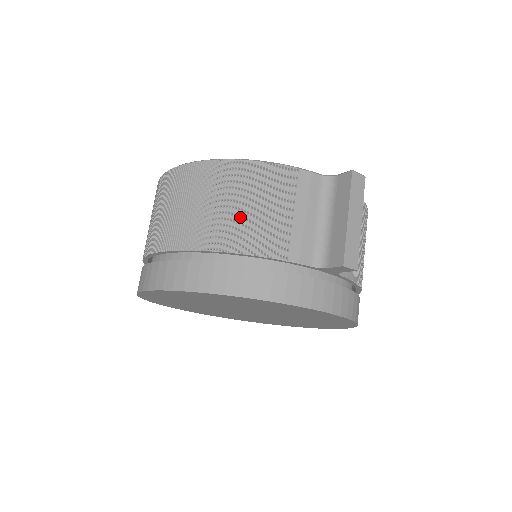
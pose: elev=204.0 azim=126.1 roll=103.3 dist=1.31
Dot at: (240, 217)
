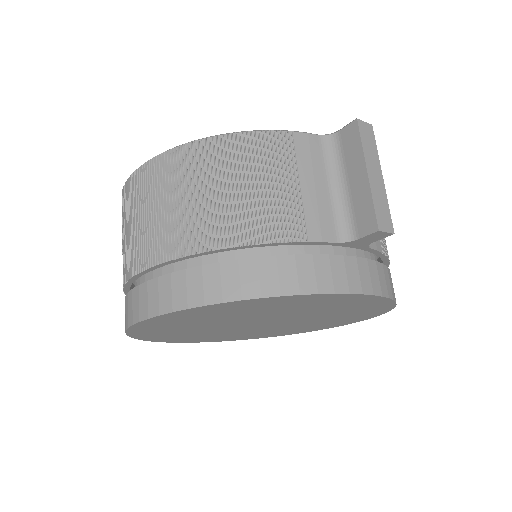
Dot at: (237, 201)
